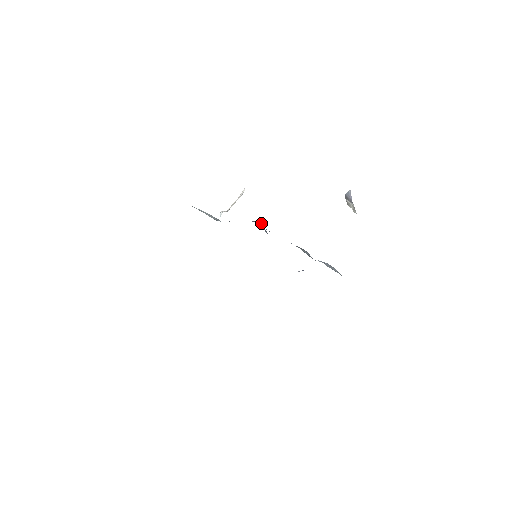
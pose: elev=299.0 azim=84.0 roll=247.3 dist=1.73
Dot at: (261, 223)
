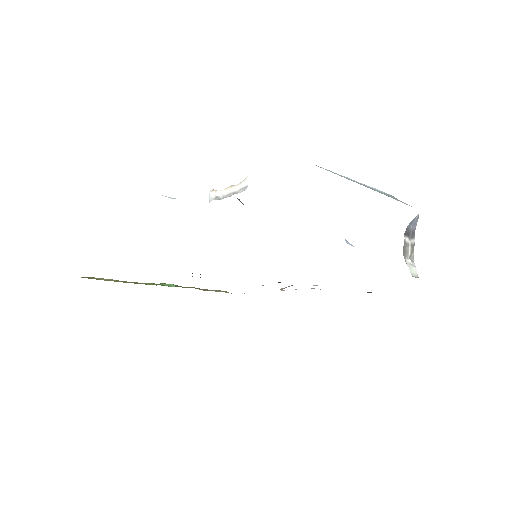
Dot at: occluded
